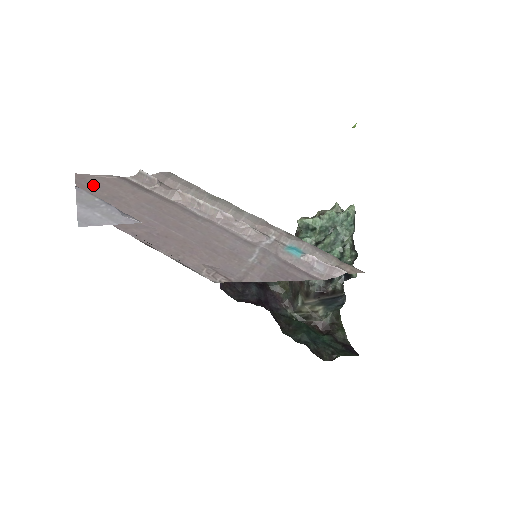
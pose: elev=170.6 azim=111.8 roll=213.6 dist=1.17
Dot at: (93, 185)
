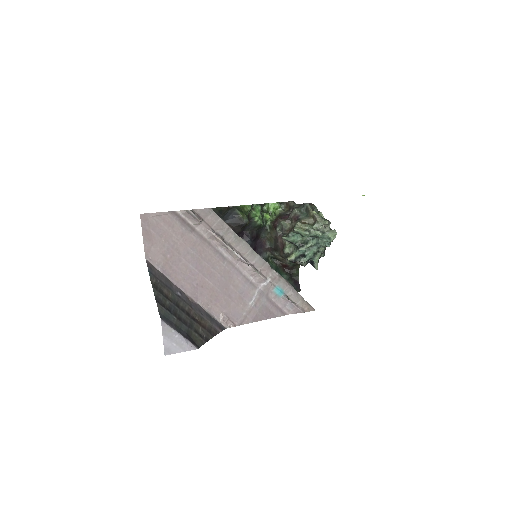
Dot at: (154, 229)
